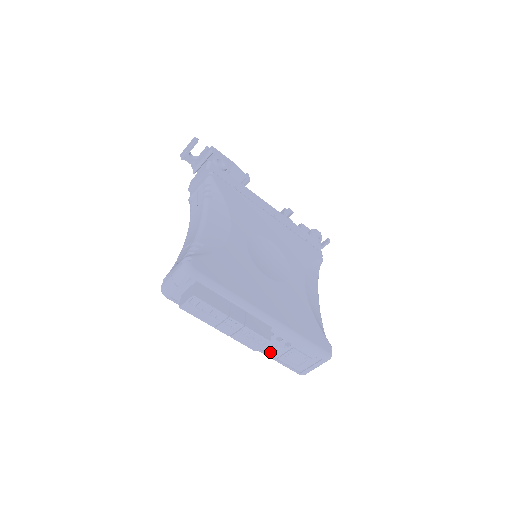
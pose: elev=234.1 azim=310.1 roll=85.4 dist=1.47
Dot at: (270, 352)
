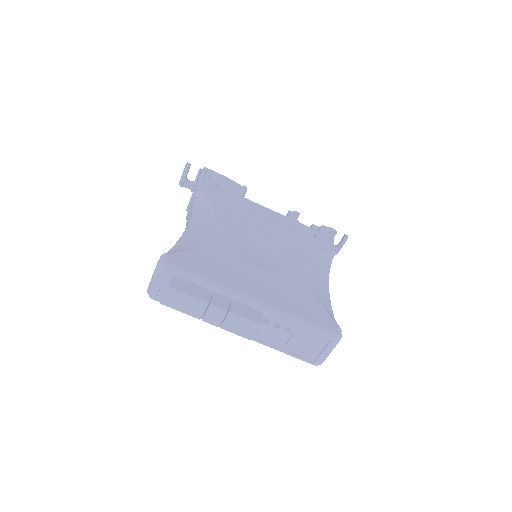
Dot at: (273, 343)
